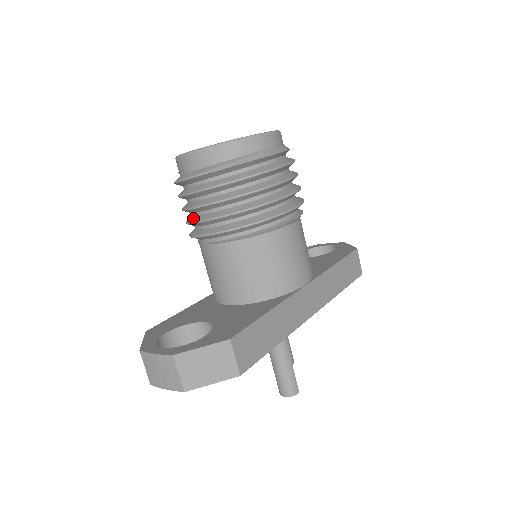
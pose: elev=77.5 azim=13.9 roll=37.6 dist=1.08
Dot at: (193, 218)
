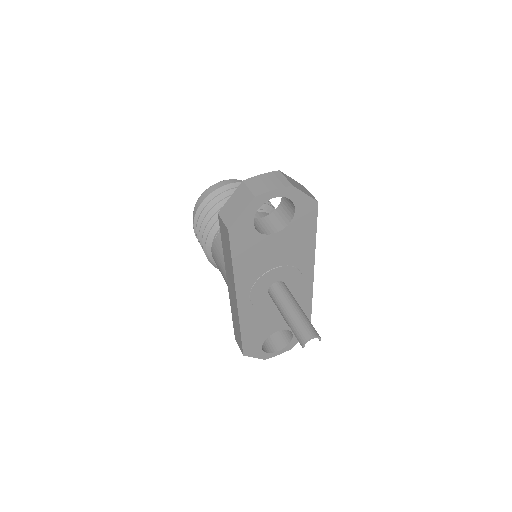
Dot at: occluded
